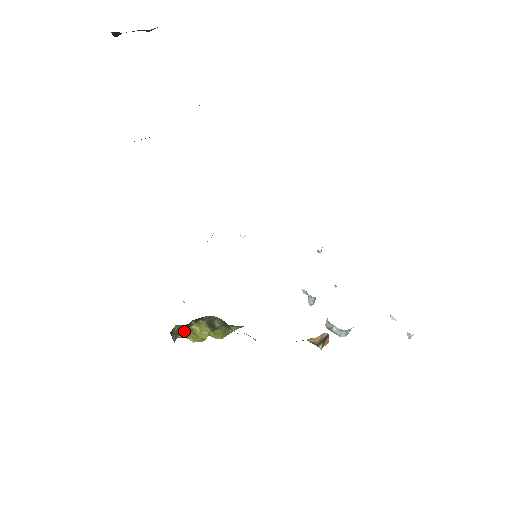
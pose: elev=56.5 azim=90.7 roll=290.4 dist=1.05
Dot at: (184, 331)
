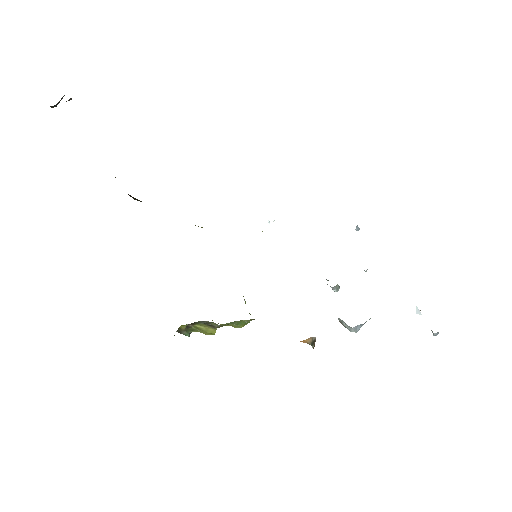
Dot at: (193, 328)
